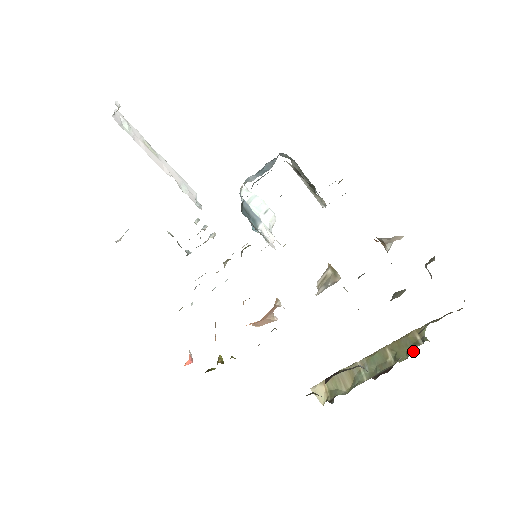
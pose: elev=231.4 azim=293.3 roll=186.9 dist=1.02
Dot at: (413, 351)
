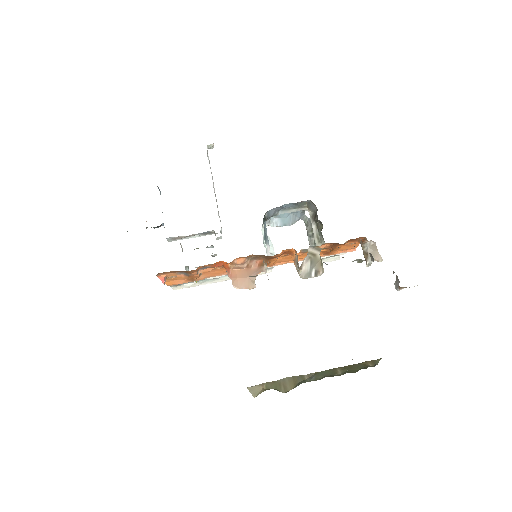
Dot at: (364, 368)
